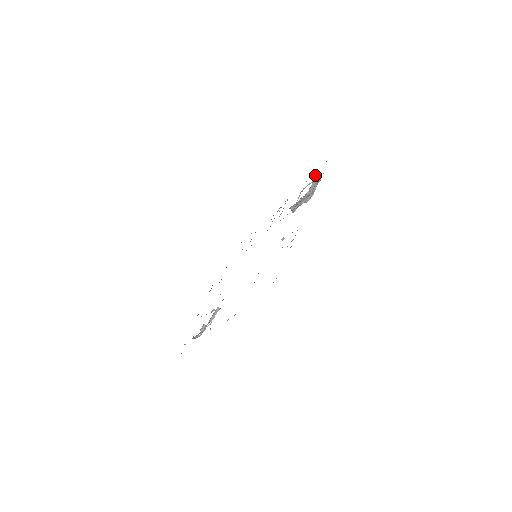
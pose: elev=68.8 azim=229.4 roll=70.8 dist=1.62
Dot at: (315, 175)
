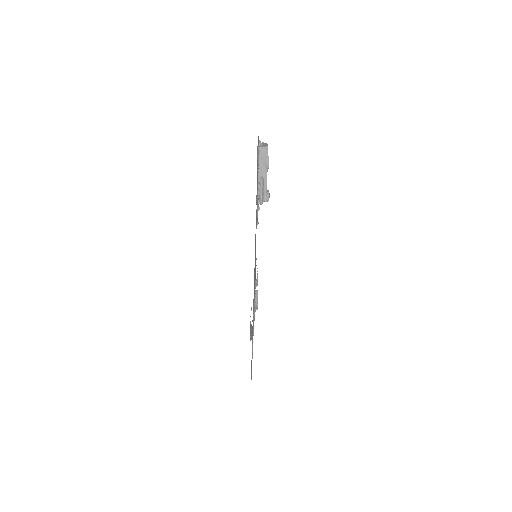
Dot at: (258, 162)
